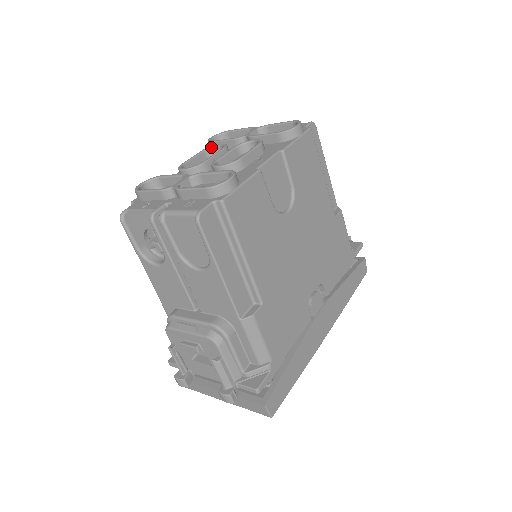
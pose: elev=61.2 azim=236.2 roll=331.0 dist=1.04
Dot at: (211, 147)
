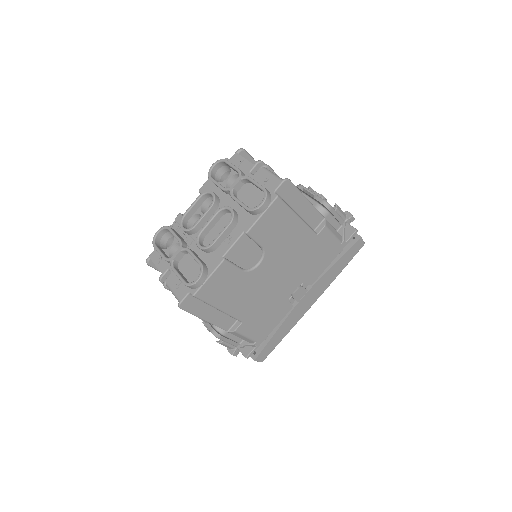
Dot at: (206, 193)
